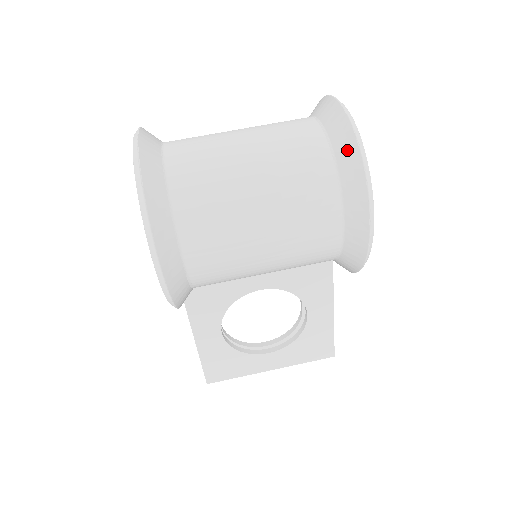
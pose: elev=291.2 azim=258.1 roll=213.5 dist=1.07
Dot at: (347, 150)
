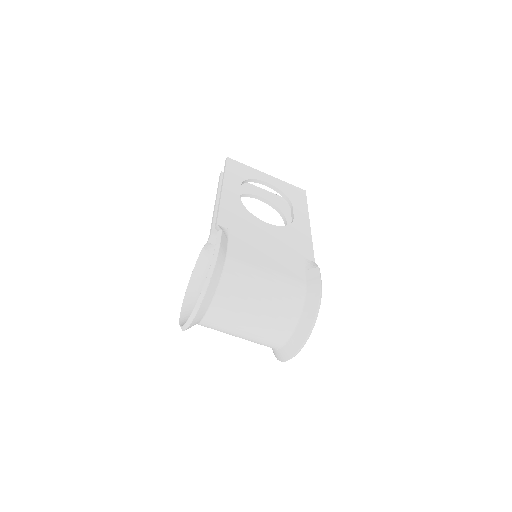
Dot at: (278, 356)
